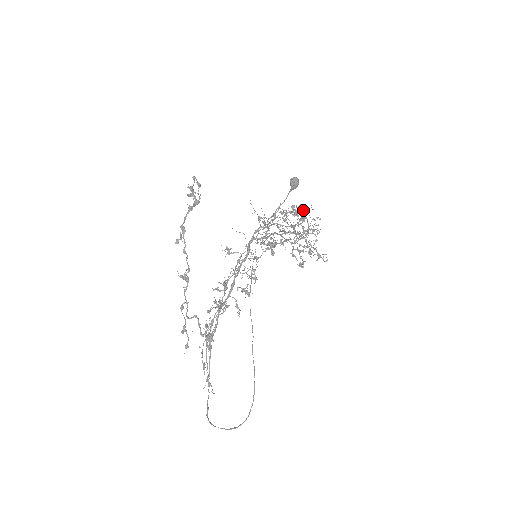
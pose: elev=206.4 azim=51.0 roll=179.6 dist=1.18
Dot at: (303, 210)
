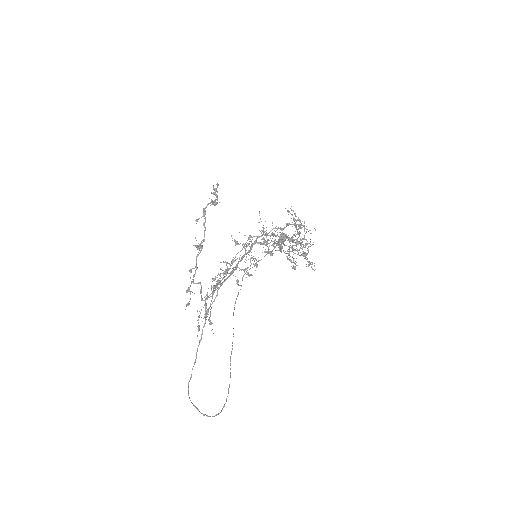
Dot at: (301, 225)
